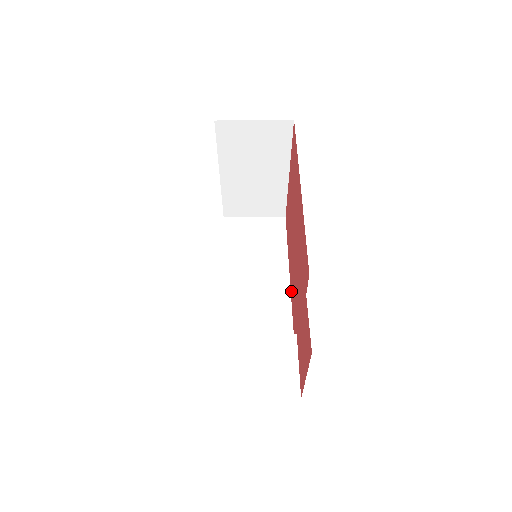
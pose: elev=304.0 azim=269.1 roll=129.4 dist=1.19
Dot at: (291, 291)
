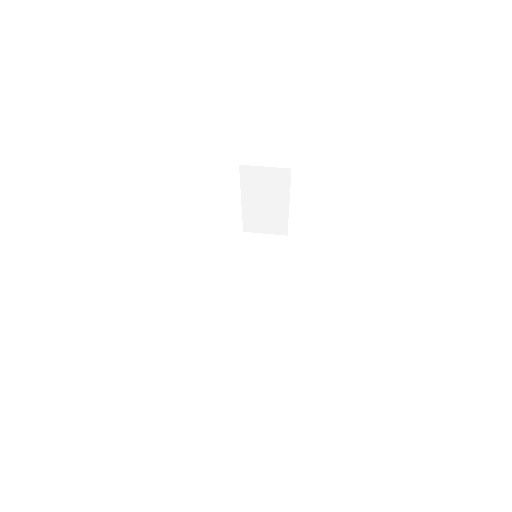
Dot at: occluded
